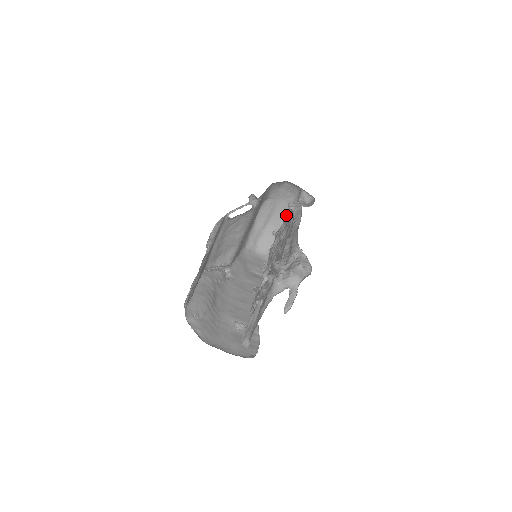
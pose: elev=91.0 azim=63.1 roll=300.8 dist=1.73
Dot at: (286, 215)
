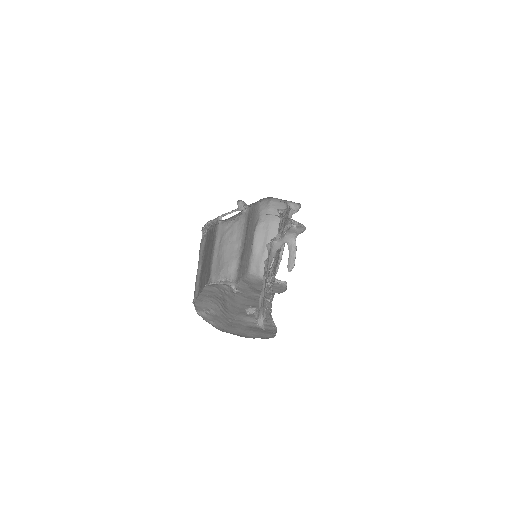
Dot at: occluded
